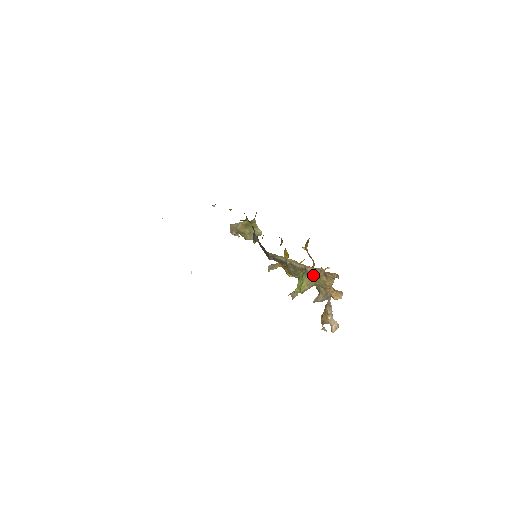
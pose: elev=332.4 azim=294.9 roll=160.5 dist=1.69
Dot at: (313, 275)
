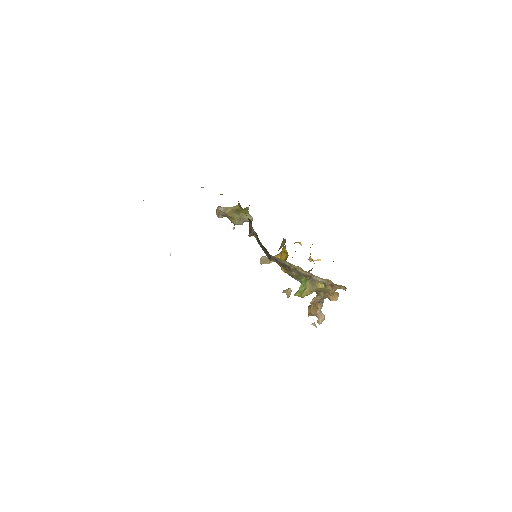
Dot at: (318, 283)
